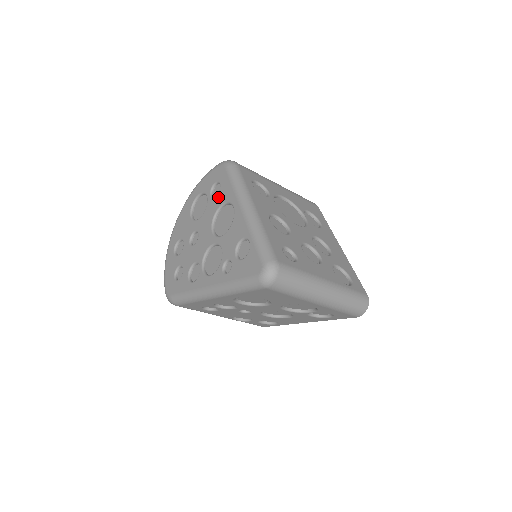
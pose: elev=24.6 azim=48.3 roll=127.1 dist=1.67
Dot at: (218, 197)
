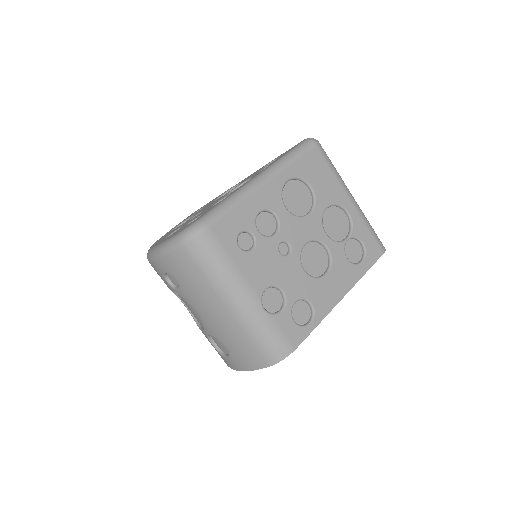
Dot at: occluded
